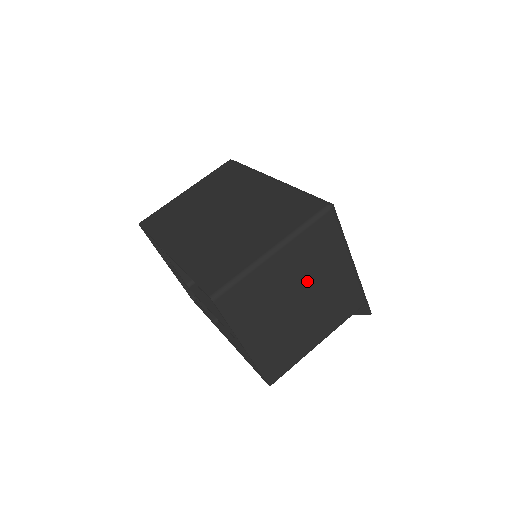
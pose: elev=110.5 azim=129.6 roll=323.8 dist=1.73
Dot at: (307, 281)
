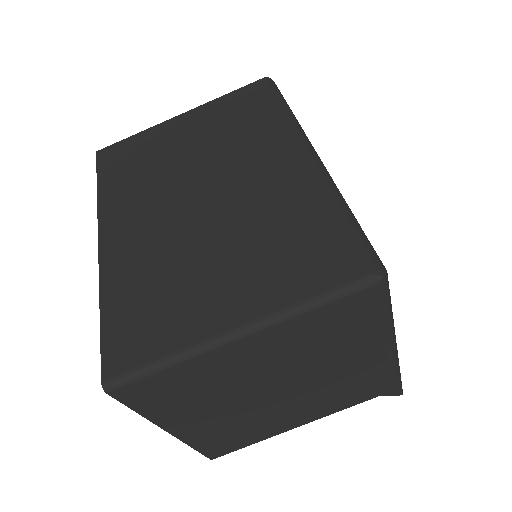
Dot at: (298, 370)
